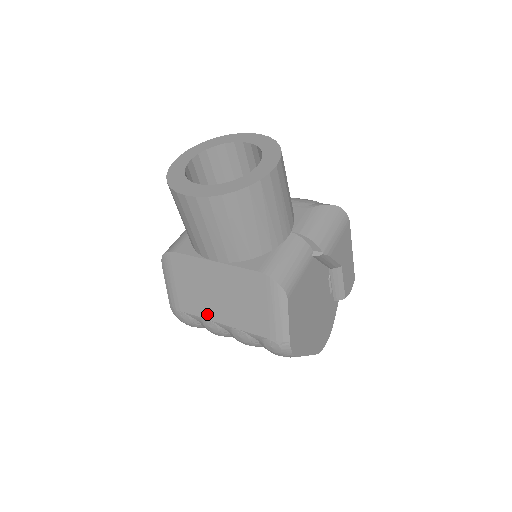
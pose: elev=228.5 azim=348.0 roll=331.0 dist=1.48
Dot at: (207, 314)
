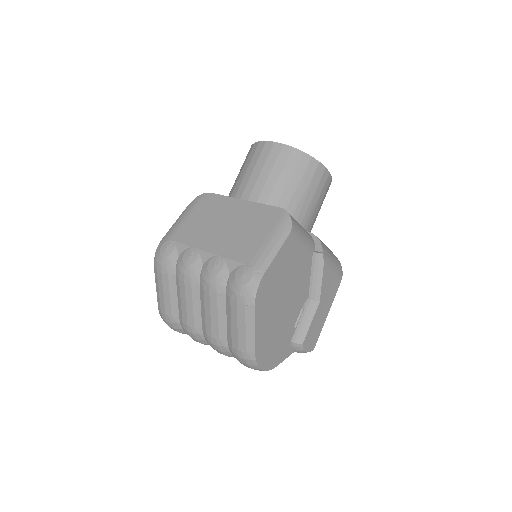
Dot at: (198, 242)
